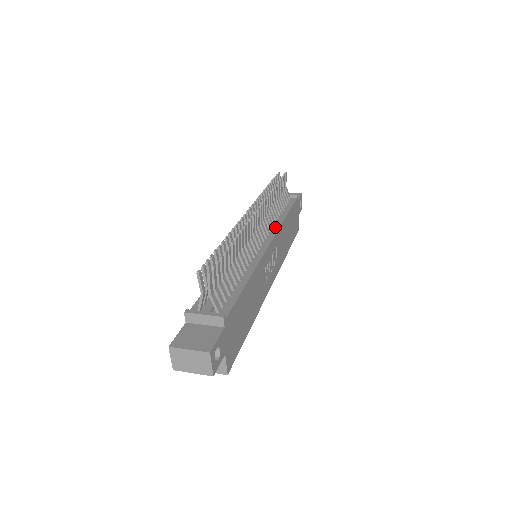
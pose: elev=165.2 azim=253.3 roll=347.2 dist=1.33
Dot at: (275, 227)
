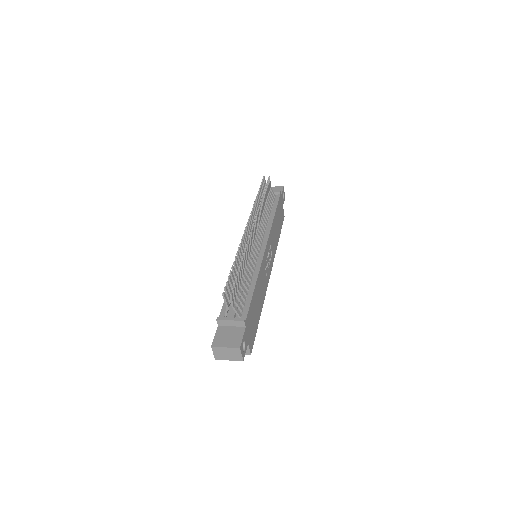
Dot at: (267, 229)
